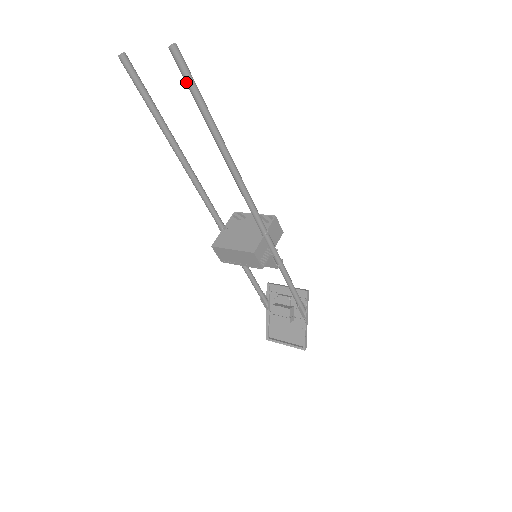
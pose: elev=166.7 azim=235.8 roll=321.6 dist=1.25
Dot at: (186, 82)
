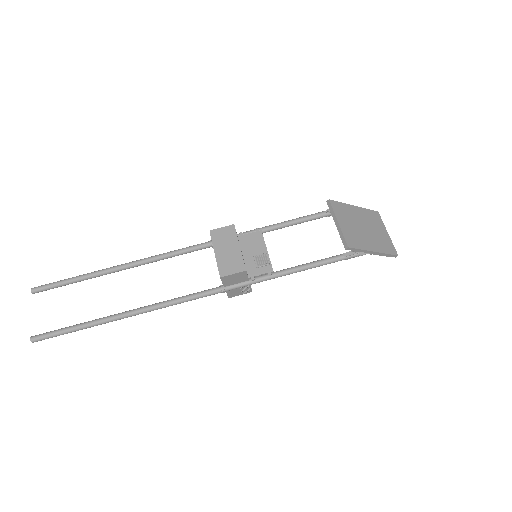
Dot at: (60, 333)
